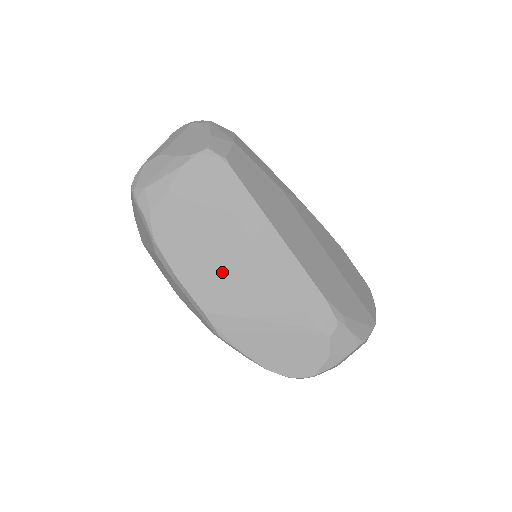
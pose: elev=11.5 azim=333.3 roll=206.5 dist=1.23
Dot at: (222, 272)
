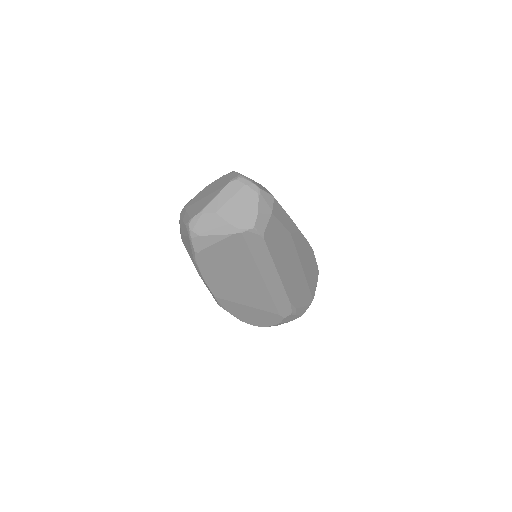
Dot at: (234, 284)
